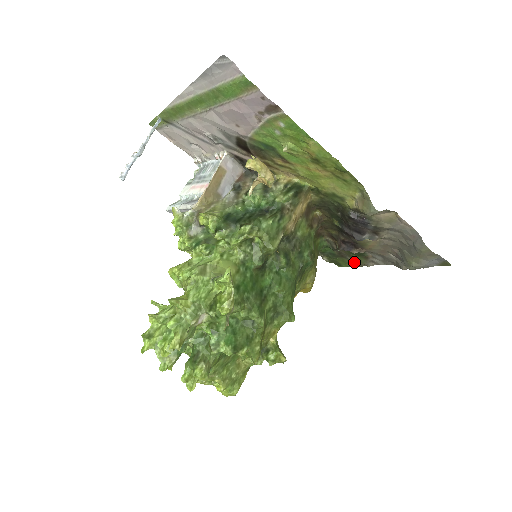
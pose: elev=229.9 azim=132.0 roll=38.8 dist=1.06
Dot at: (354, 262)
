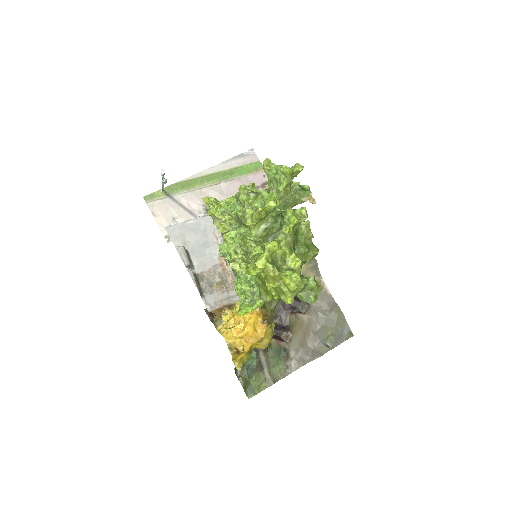
Dot at: (270, 376)
